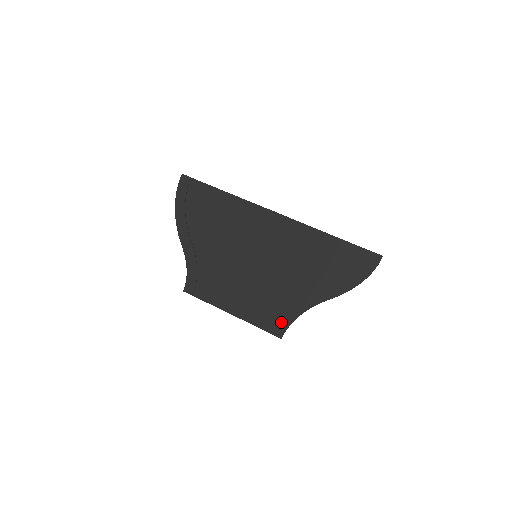
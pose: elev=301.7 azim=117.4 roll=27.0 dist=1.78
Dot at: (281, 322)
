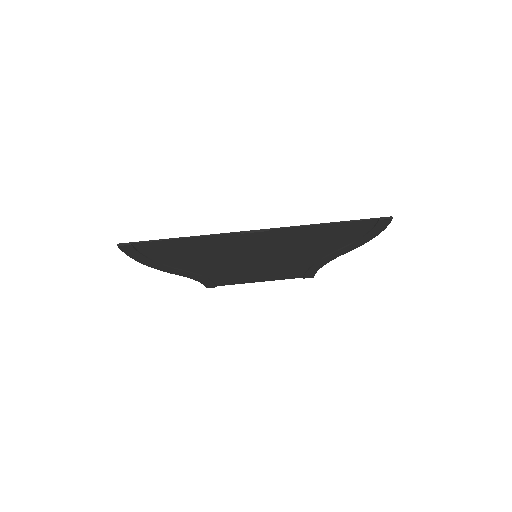
Dot at: (308, 273)
